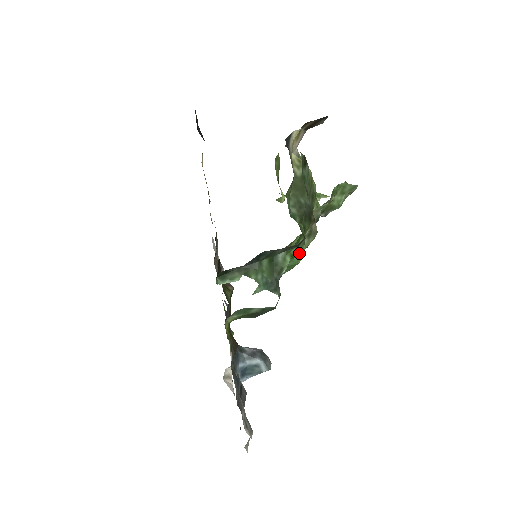
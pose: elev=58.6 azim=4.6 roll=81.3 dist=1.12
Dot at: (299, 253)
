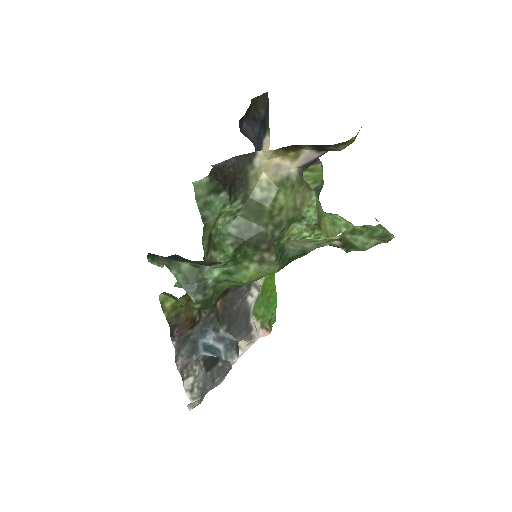
Dot at: (239, 273)
